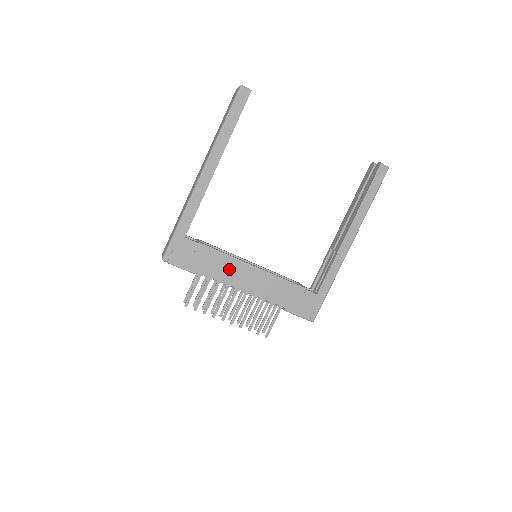
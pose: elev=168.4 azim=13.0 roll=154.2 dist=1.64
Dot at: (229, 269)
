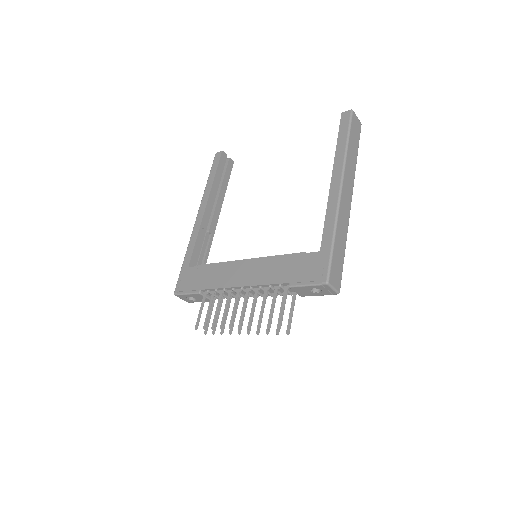
Dot at: (225, 274)
